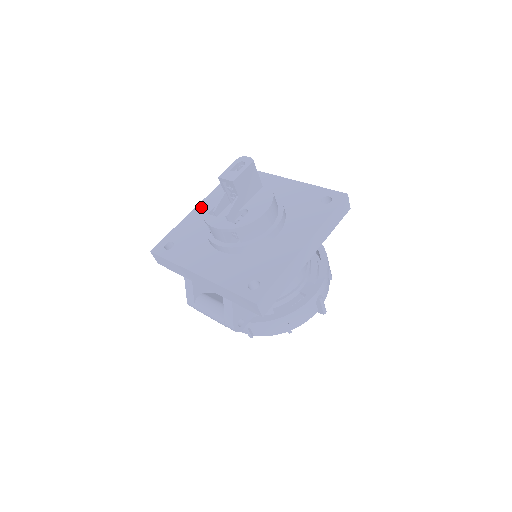
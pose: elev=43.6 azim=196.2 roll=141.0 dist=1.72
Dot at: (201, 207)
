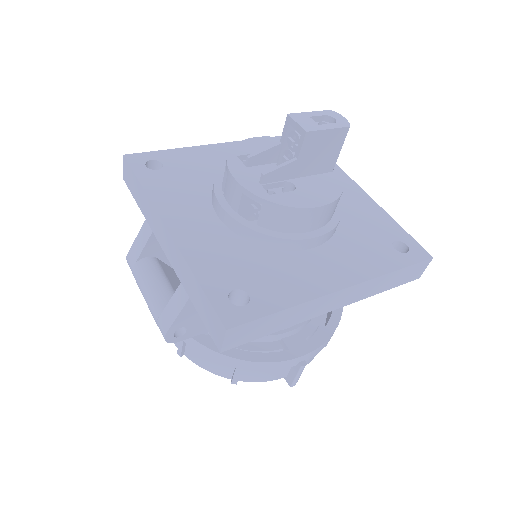
Dot at: (228, 147)
